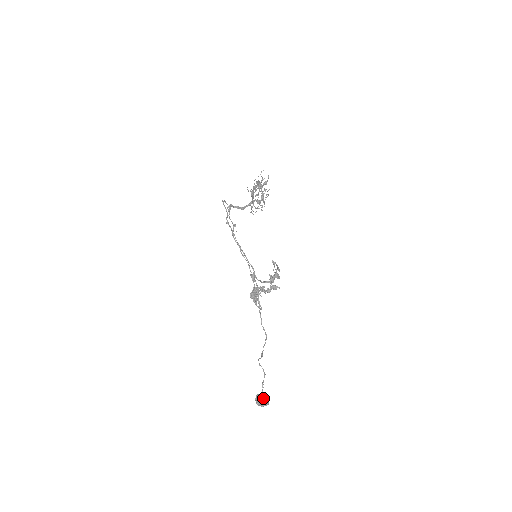
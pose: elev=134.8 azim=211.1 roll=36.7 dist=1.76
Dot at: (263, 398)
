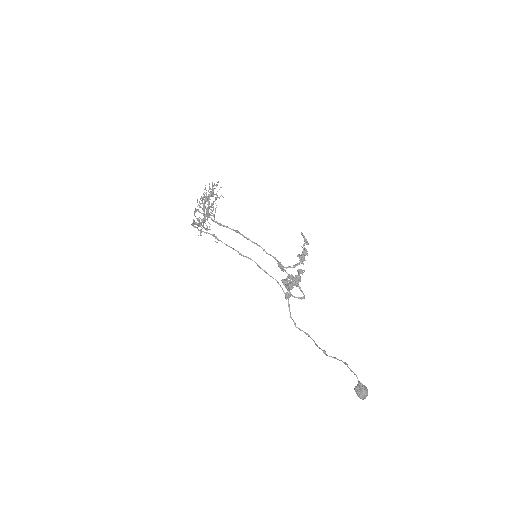
Dot at: (364, 386)
